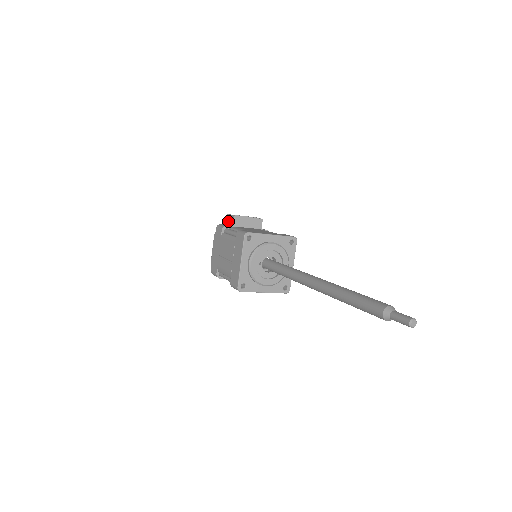
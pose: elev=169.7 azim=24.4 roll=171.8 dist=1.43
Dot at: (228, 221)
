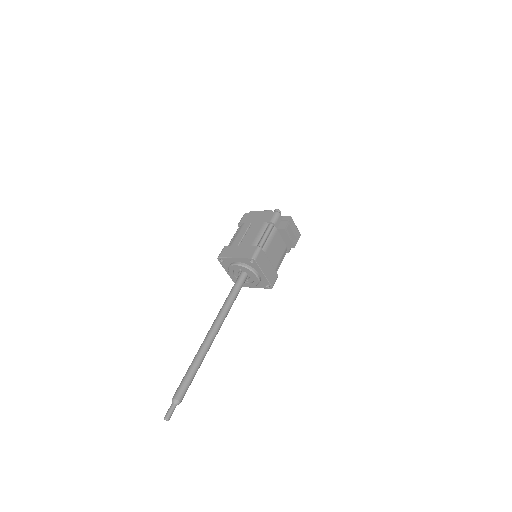
Dot at: (284, 220)
